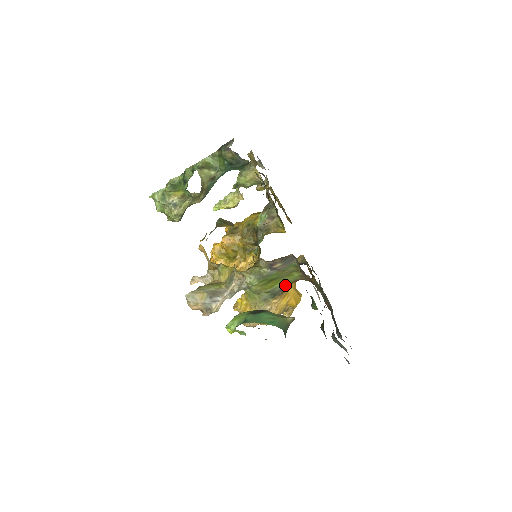
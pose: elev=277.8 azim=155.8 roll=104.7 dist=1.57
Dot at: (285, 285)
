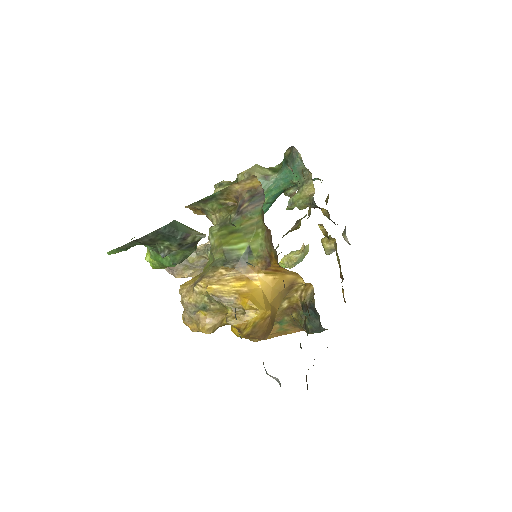
Dot at: (247, 256)
